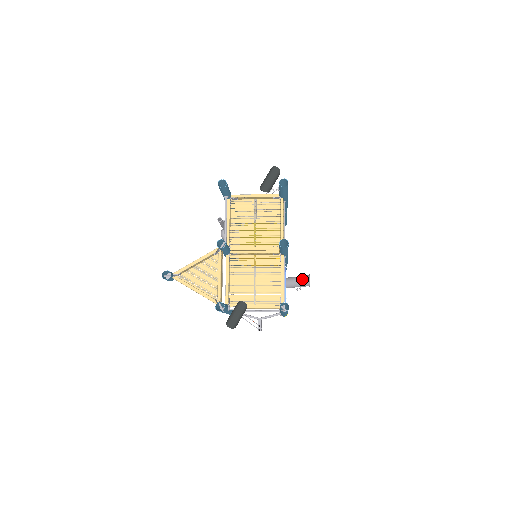
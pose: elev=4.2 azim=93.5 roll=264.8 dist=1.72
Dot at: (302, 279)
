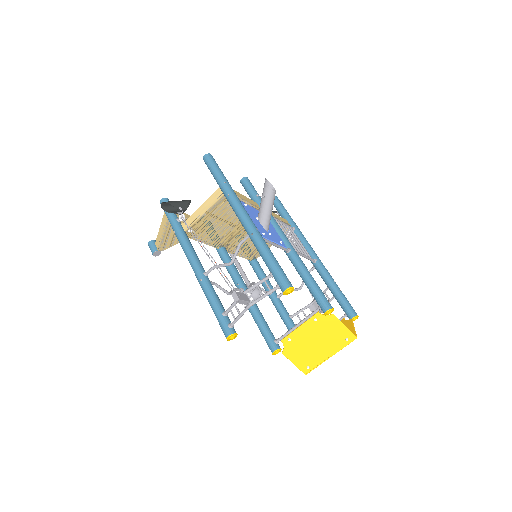
Dot at: occluded
